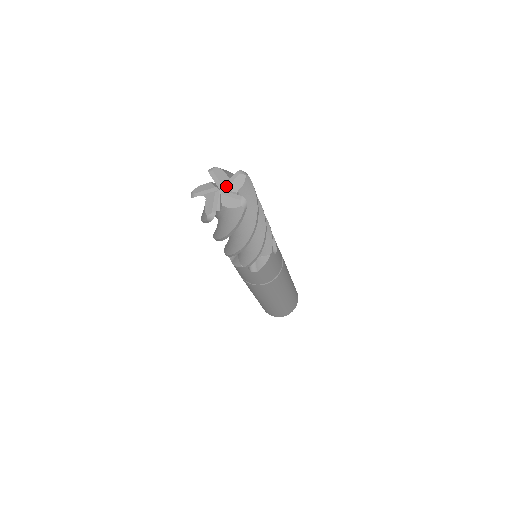
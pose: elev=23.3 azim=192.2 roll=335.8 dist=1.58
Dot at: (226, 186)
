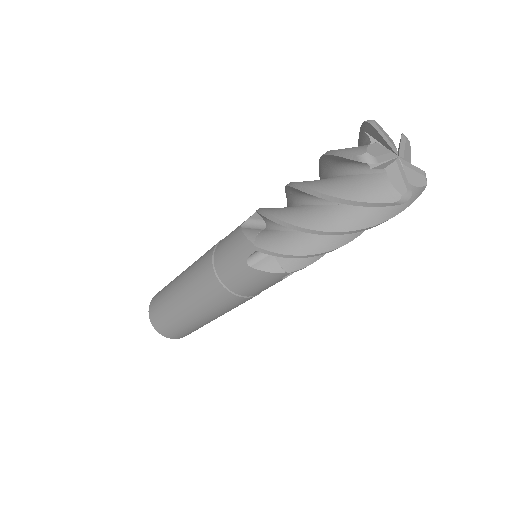
Dot at: (406, 164)
